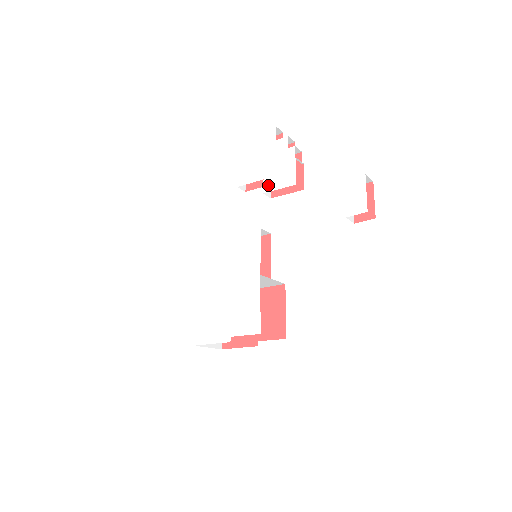
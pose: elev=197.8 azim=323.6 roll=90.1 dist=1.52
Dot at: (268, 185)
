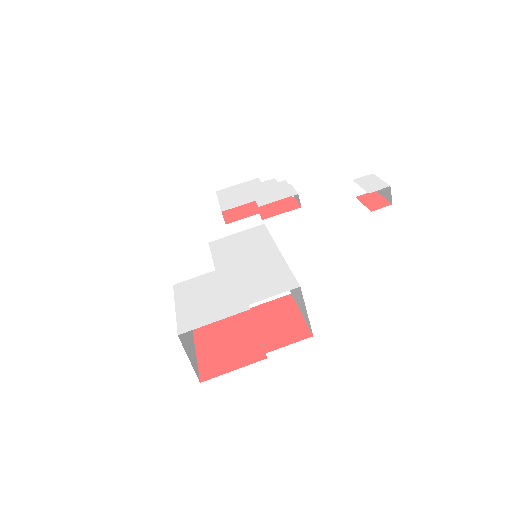
Dot at: (263, 201)
